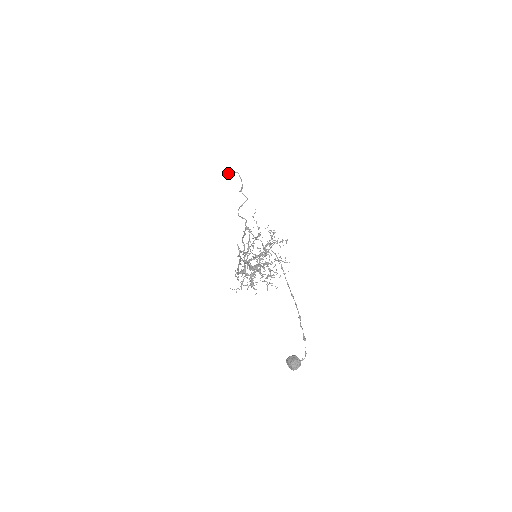
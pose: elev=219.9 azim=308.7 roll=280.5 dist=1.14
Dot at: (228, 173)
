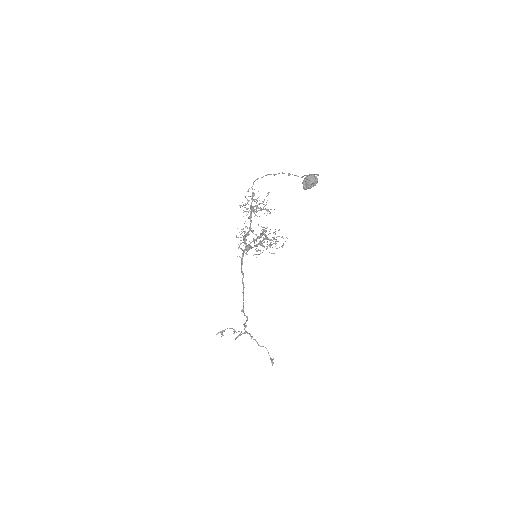
Dot at: (218, 333)
